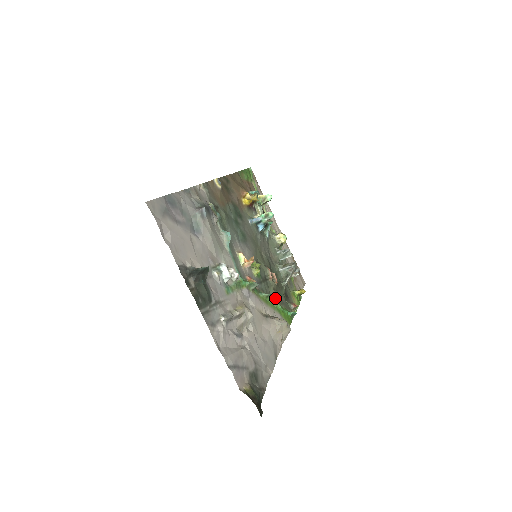
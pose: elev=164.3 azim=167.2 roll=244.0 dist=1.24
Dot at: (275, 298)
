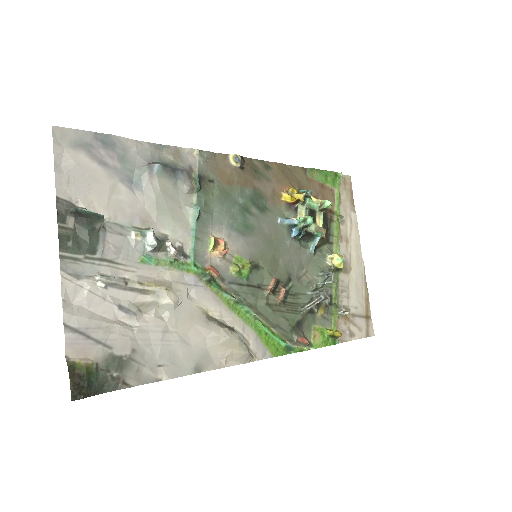
Dot at: (249, 309)
